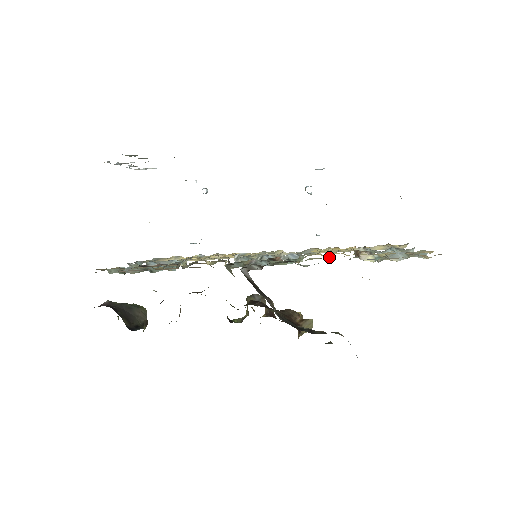
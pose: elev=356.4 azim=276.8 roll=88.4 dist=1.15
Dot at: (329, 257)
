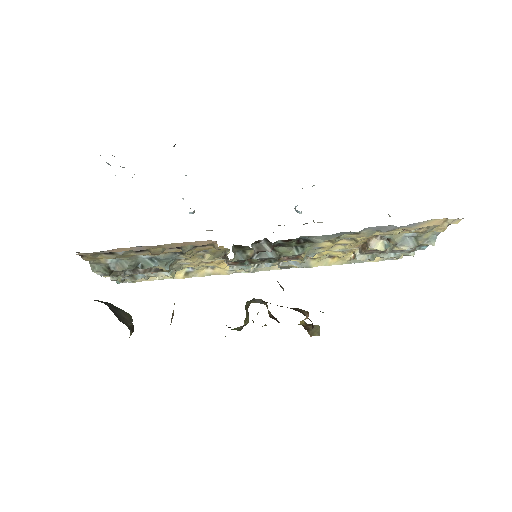
Dot at: (343, 235)
